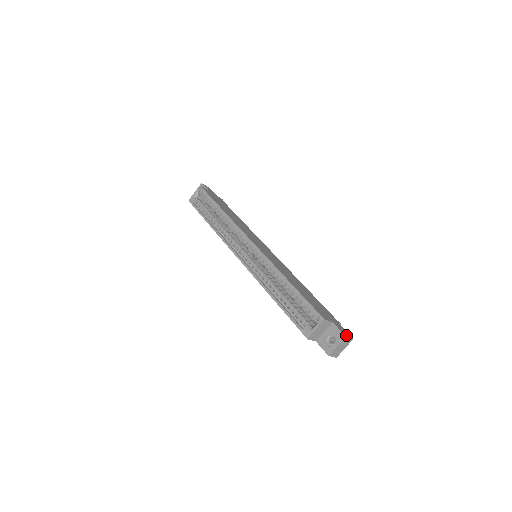
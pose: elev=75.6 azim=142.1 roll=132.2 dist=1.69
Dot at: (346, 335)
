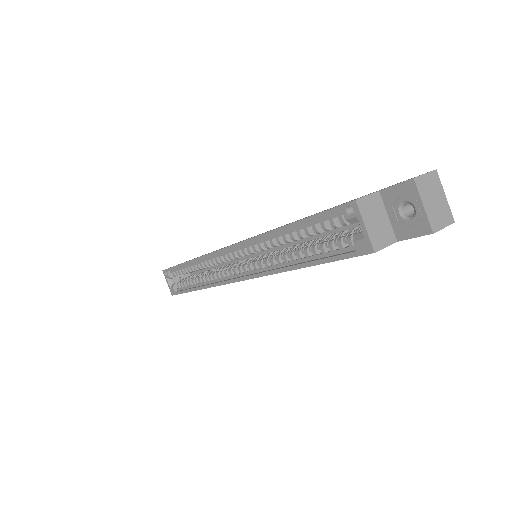
Dot at: (414, 178)
